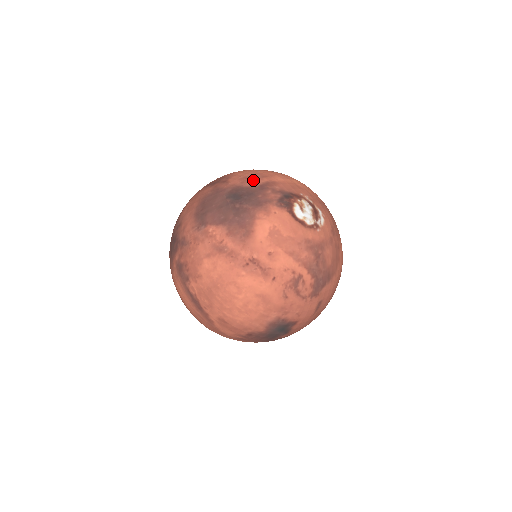
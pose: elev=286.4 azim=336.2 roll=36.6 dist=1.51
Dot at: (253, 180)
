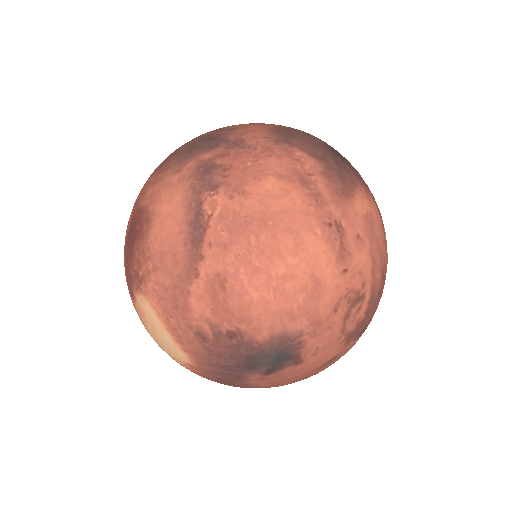
Dot at: occluded
